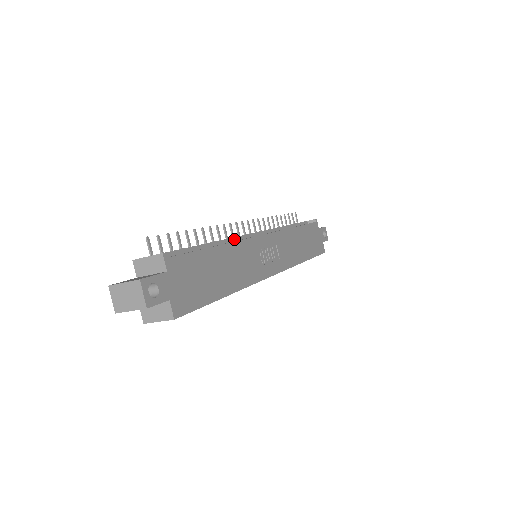
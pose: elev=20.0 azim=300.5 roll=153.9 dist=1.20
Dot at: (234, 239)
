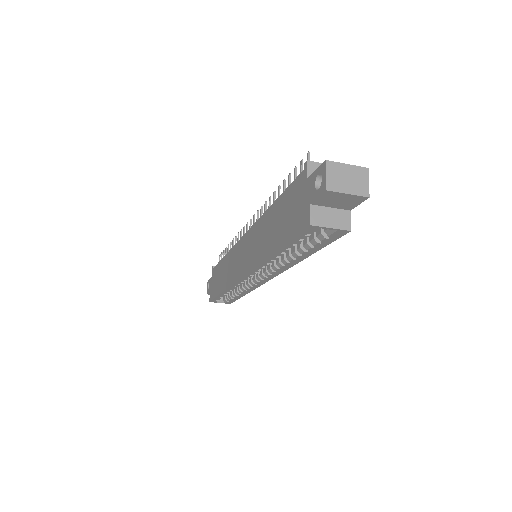
Dot at: occluded
